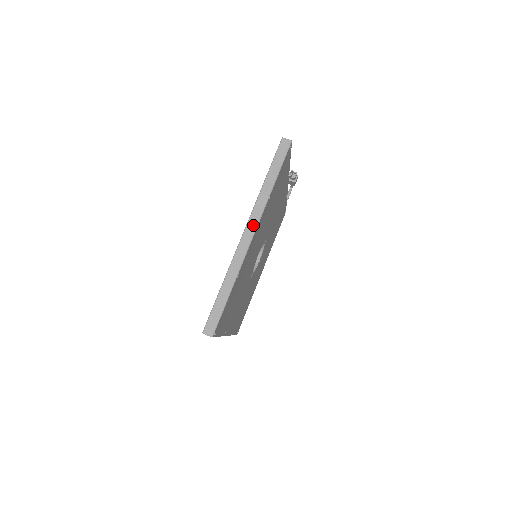
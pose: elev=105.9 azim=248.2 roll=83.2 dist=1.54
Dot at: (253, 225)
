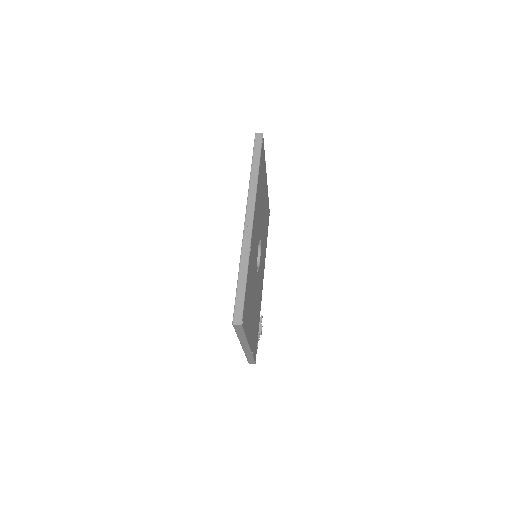
Dot at: occluded
